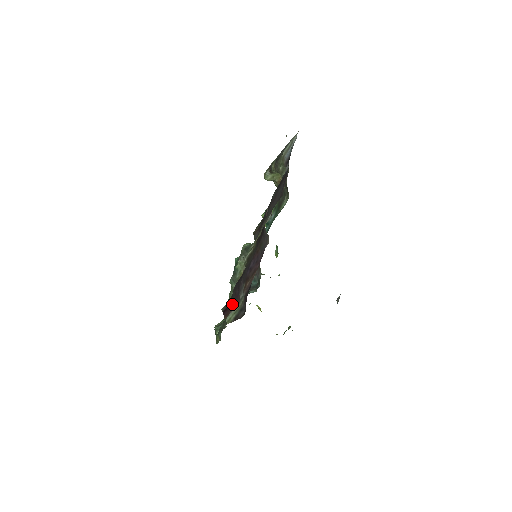
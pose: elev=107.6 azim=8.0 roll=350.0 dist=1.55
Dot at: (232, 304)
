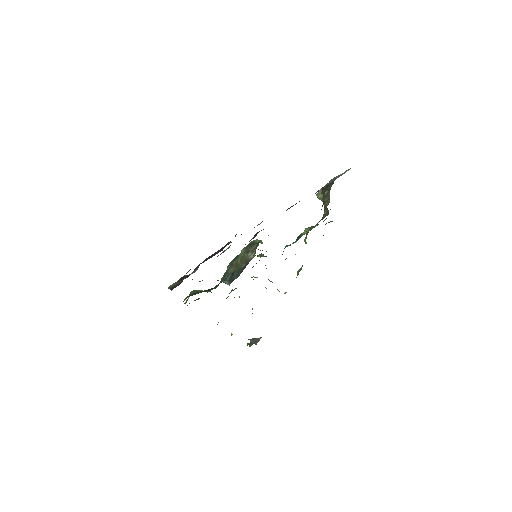
Dot at: occluded
